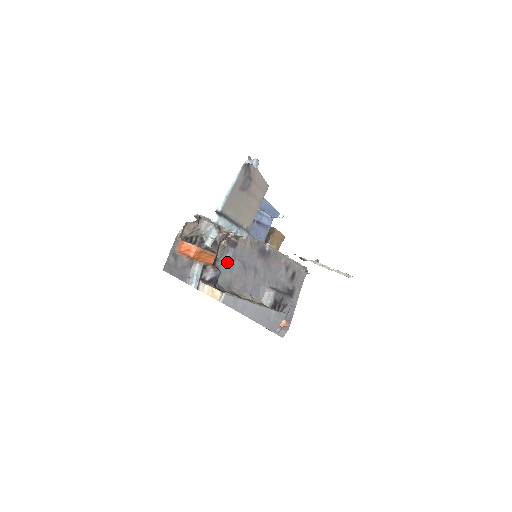
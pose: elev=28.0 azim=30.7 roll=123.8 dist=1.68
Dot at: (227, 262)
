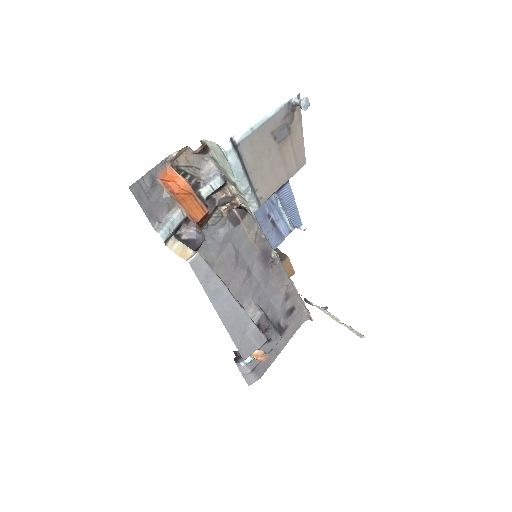
Dot at: (218, 237)
